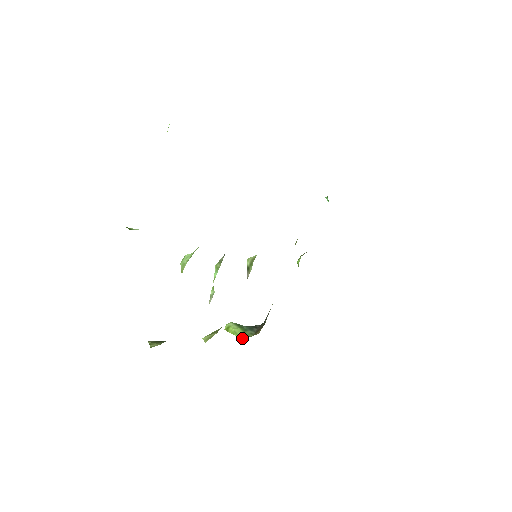
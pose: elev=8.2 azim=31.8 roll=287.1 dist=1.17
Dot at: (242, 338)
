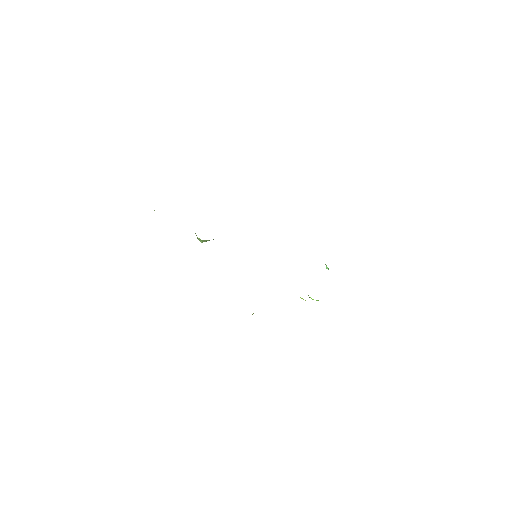
Dot at: occluded
